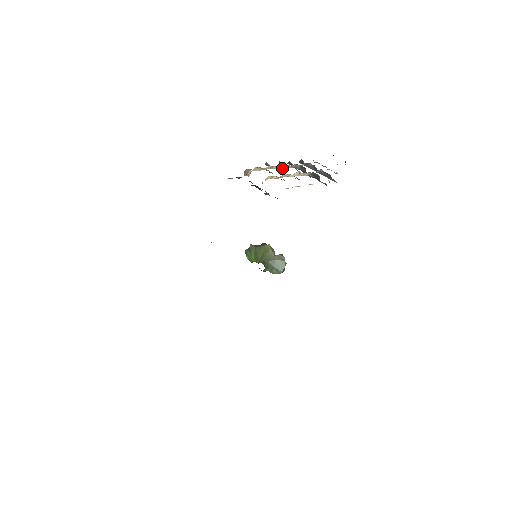
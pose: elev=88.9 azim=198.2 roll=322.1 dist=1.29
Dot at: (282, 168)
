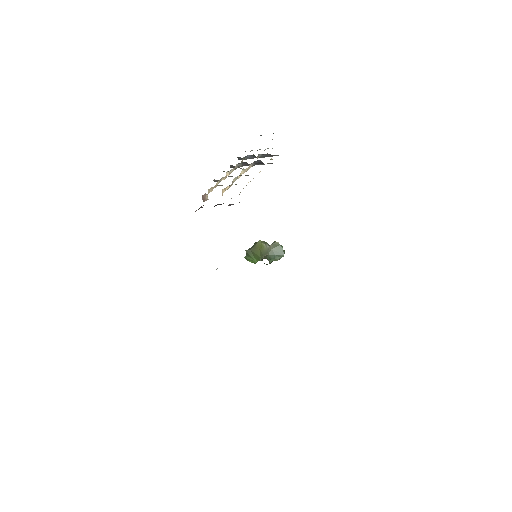
Dot at: (228, 175)
